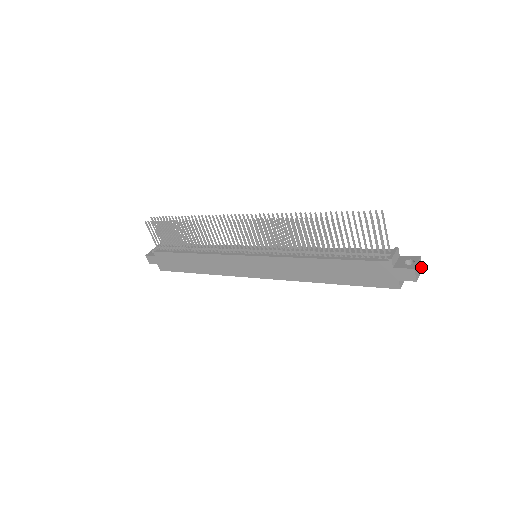
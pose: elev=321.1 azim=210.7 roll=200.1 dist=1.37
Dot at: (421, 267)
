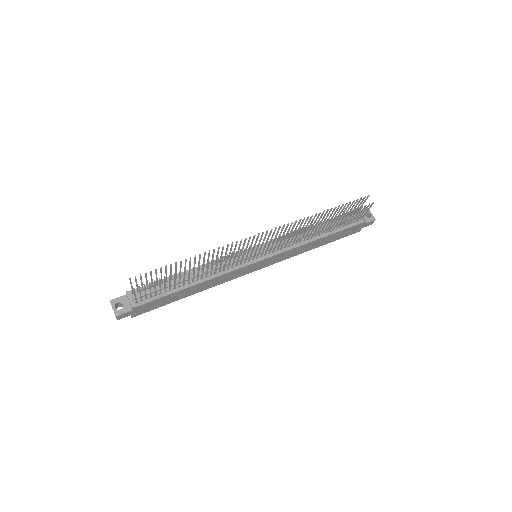
Dot at: occluded
